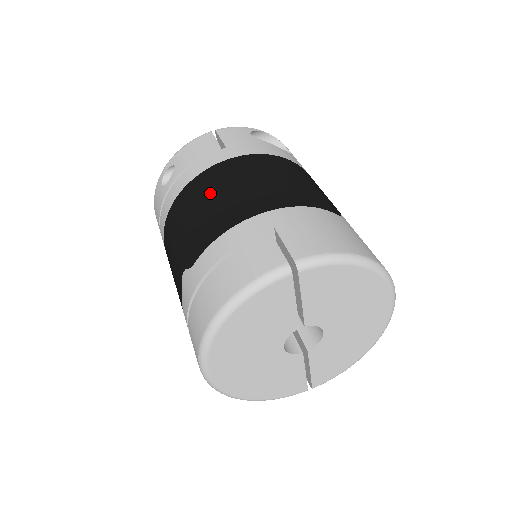
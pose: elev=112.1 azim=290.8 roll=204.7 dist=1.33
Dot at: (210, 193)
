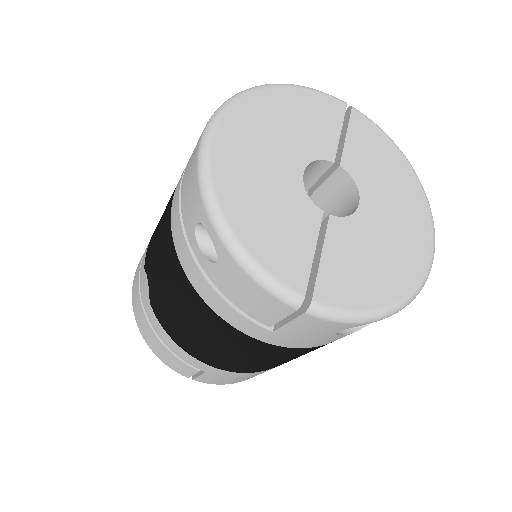
Dot at: (200, 329)
